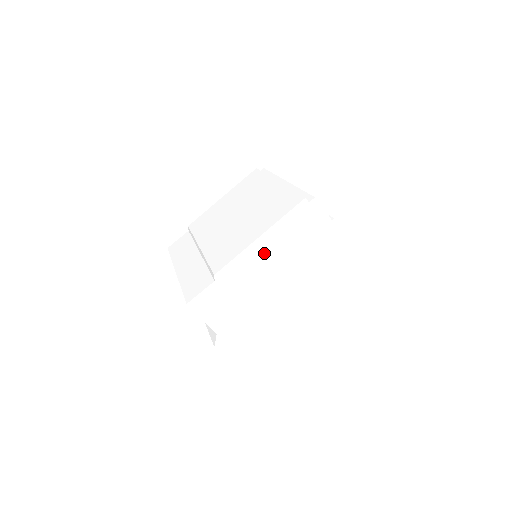
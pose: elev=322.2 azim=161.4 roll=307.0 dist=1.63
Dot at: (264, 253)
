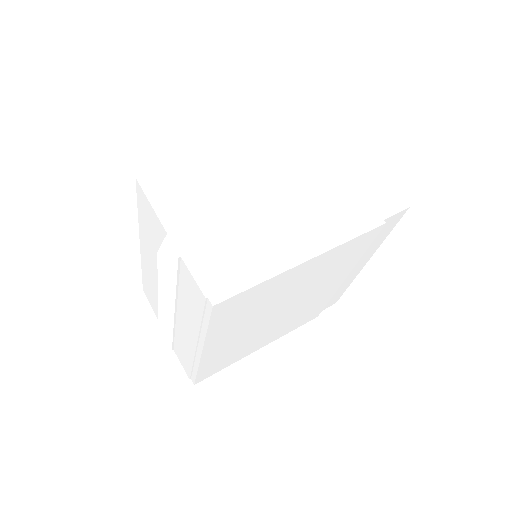
Dot at: (259, 154)
